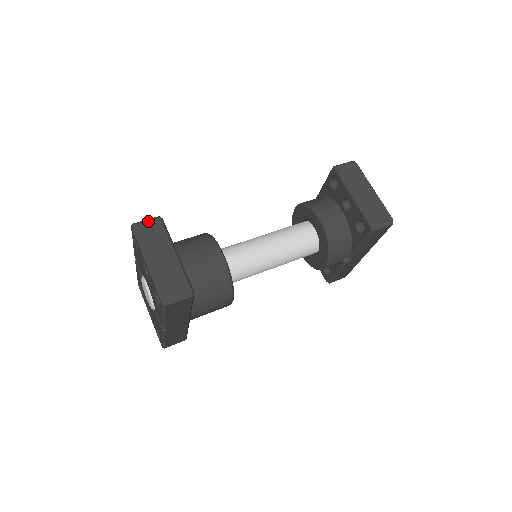
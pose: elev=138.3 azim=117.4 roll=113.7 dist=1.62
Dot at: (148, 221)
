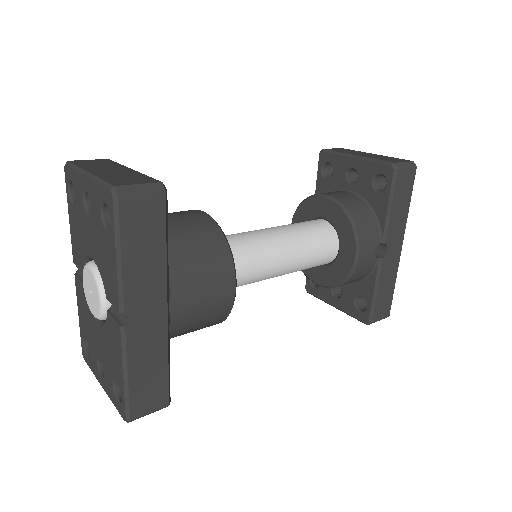
Dot at: (90, 160)
